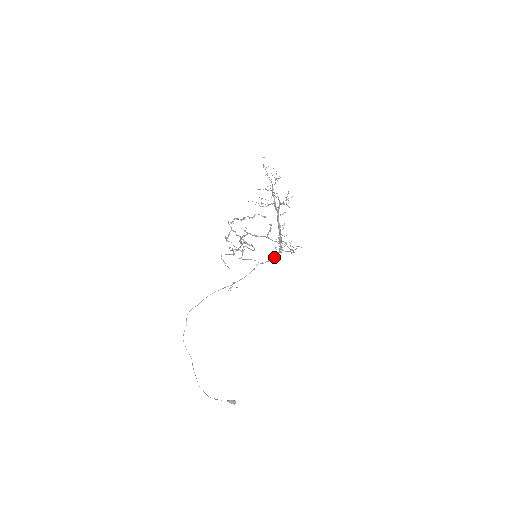
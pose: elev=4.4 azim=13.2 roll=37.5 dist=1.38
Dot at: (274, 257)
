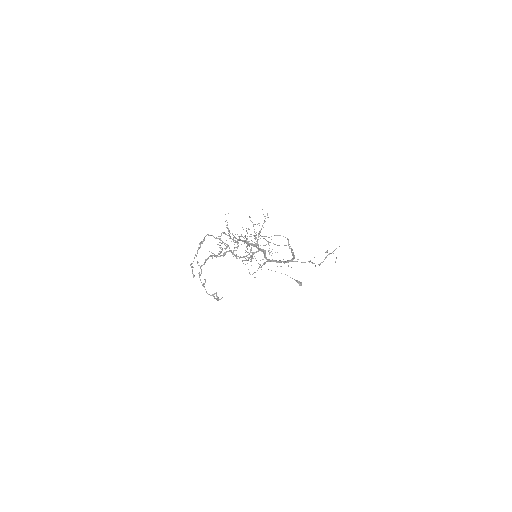
Dot at: (294, 256)
